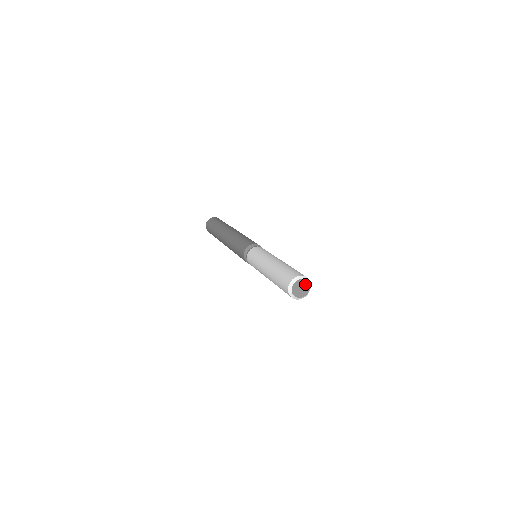
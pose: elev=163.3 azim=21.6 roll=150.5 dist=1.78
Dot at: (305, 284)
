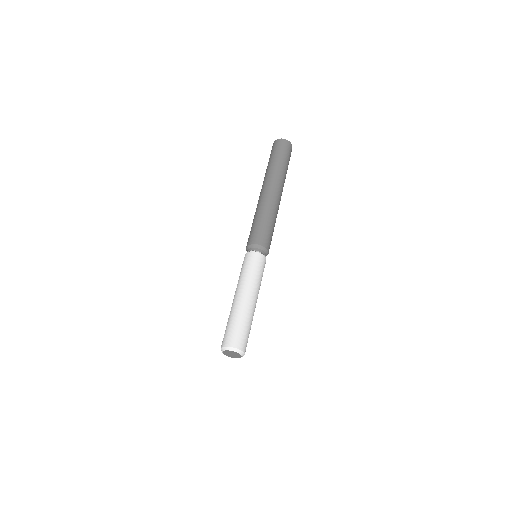
Dot at: (238, 355)
